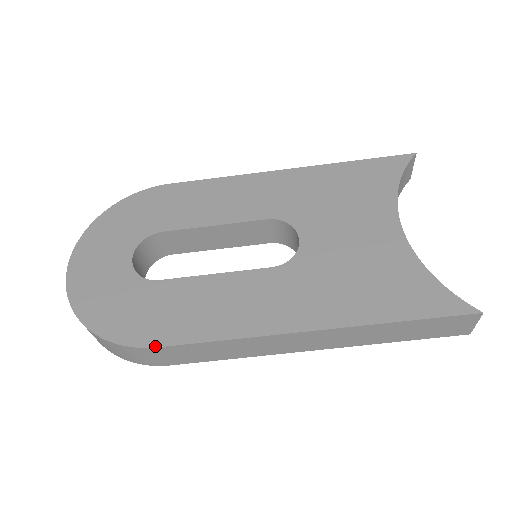
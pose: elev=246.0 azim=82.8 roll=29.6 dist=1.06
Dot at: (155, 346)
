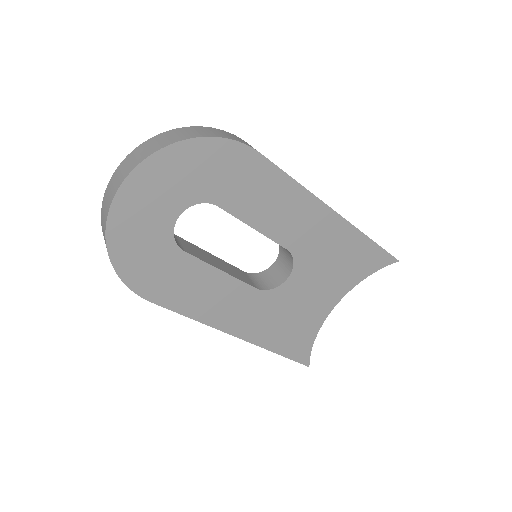
Dot at: (150, 301)
